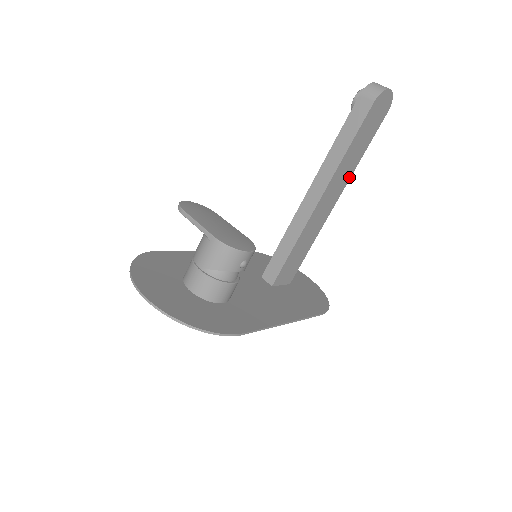
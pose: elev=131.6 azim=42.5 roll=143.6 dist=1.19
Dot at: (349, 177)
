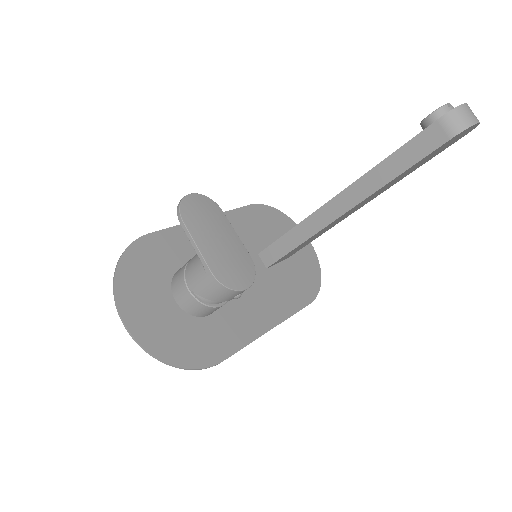
Dot at: occluded
